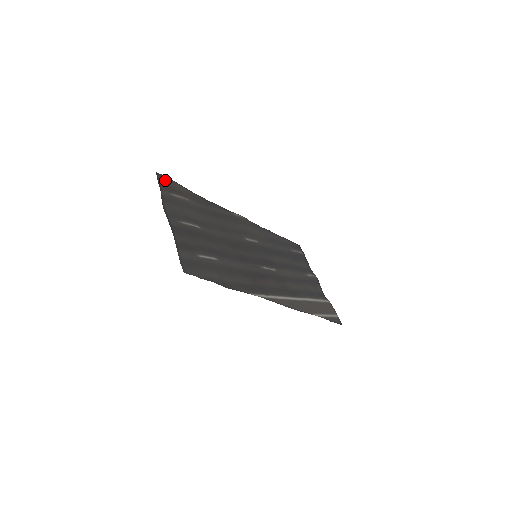
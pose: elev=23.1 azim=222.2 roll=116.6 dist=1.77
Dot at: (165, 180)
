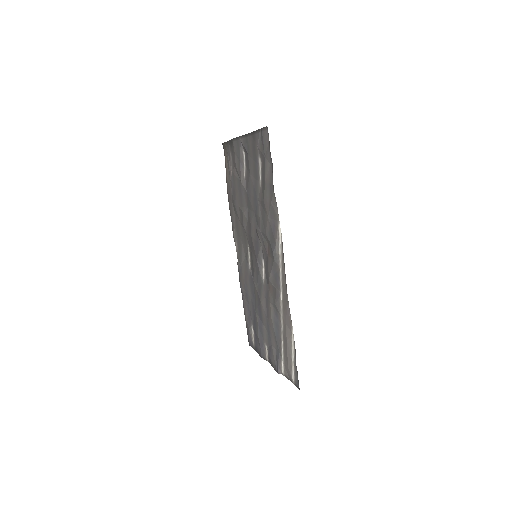
Dot at: (226, 151)
